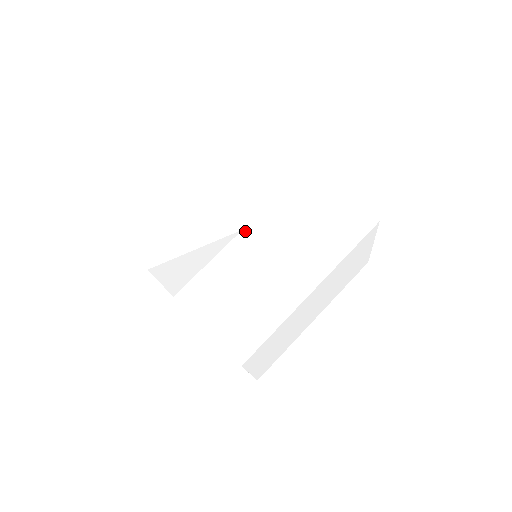
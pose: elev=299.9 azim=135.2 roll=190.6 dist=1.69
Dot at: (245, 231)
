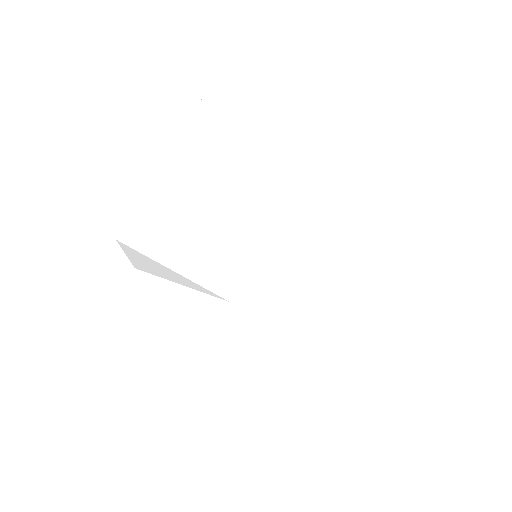
Dot at: (234, 304)
